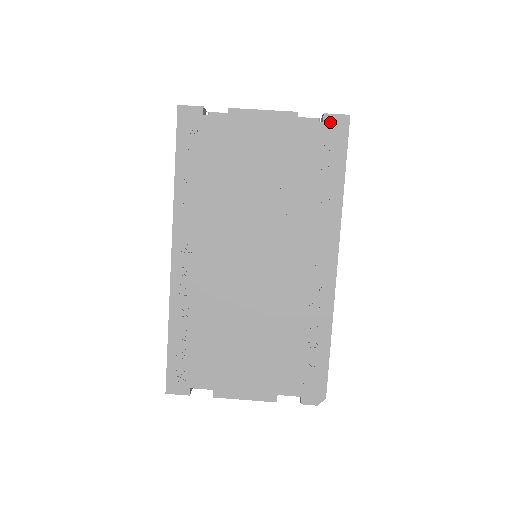
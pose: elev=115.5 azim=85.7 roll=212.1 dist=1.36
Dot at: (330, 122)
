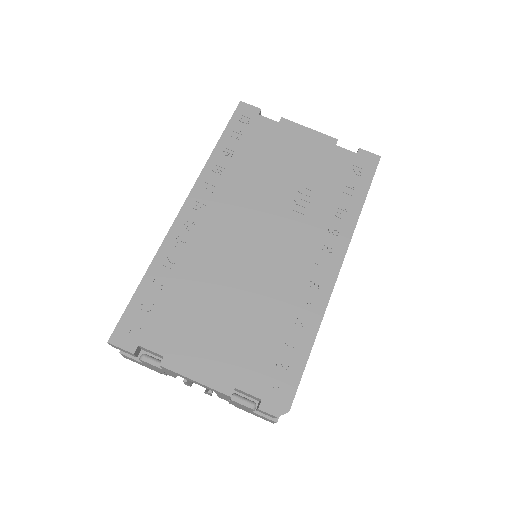
Dot at: (363, 155)
